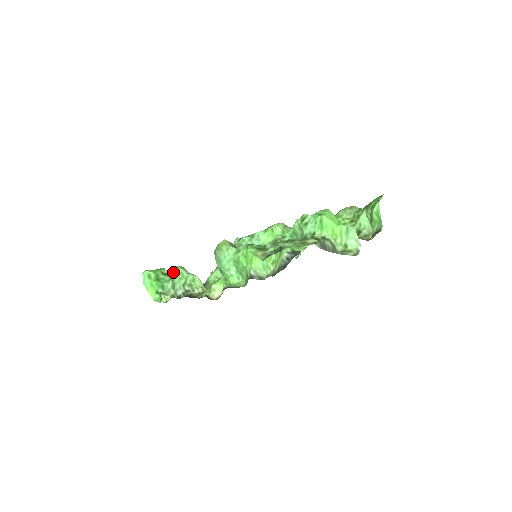
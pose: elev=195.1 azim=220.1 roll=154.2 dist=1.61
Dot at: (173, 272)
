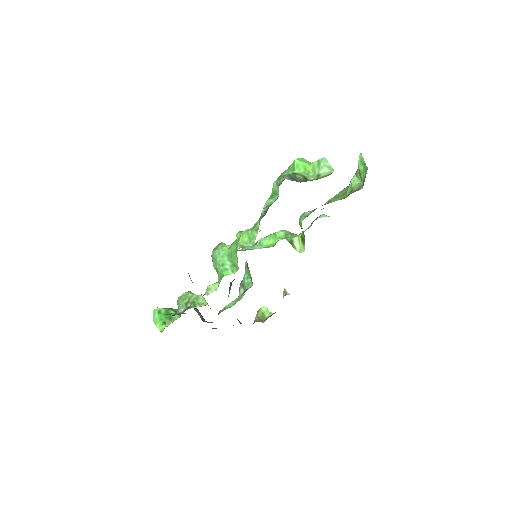
Dot at: (179, 297)
